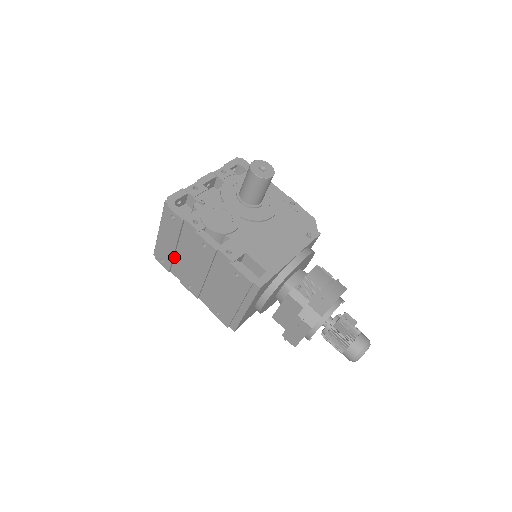
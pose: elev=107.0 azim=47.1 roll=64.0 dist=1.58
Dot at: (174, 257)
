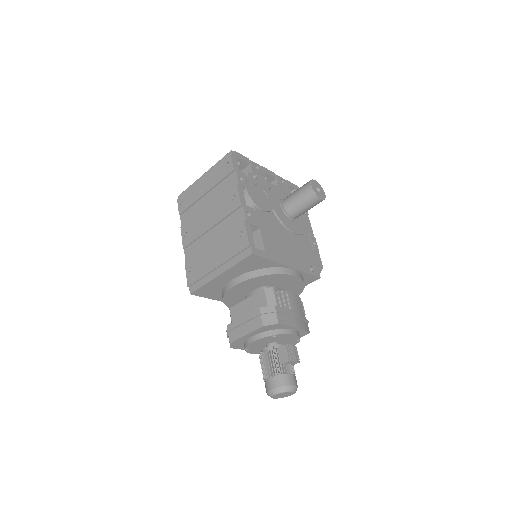
Dot at: (196, 203)
